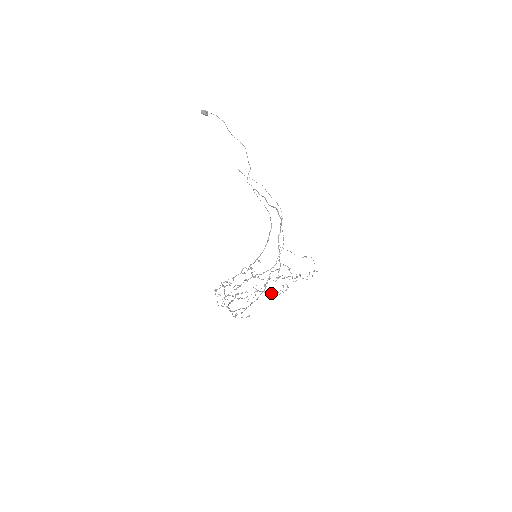
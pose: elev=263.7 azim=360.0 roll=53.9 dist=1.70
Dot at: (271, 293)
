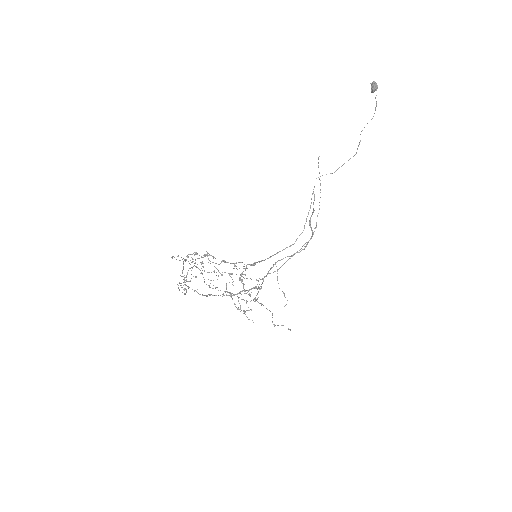
Dot at: (238, 308)
